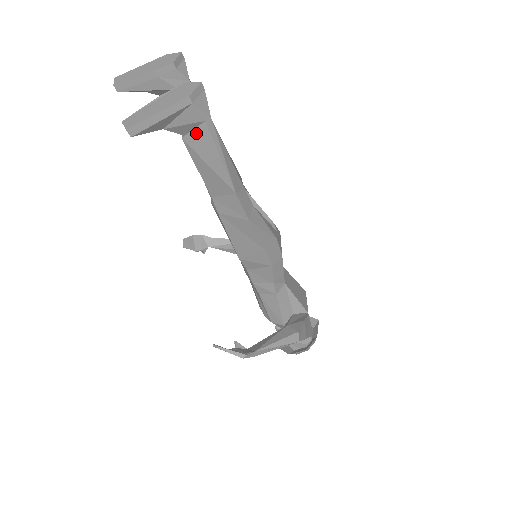
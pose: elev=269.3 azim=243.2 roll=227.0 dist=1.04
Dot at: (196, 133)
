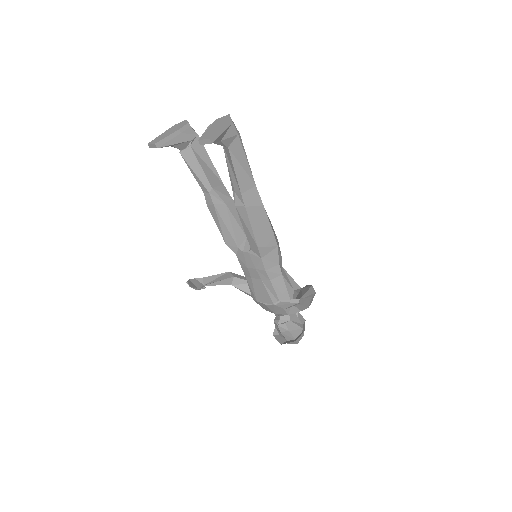
Dot at: (234, 143)
